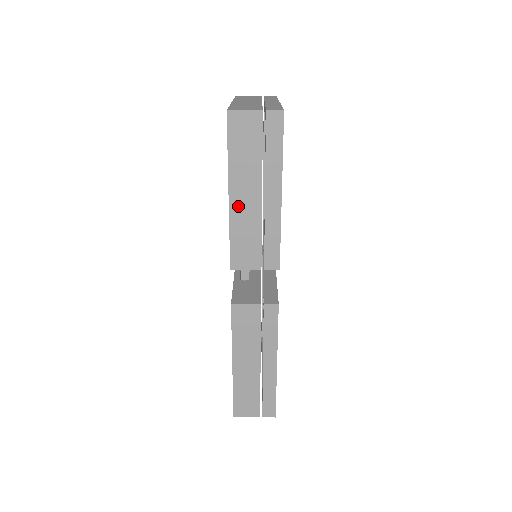
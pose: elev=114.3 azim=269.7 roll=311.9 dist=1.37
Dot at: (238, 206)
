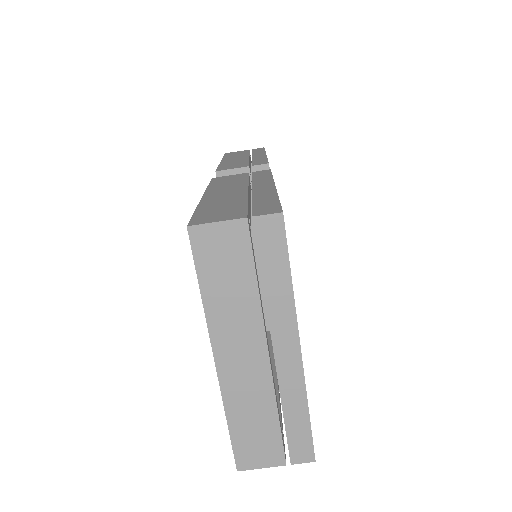
Dot at: occluded
